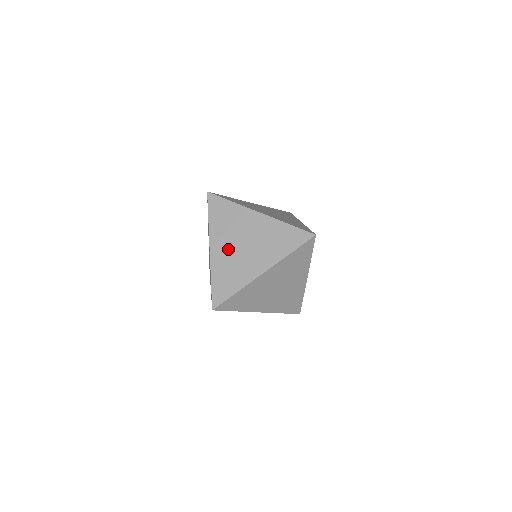
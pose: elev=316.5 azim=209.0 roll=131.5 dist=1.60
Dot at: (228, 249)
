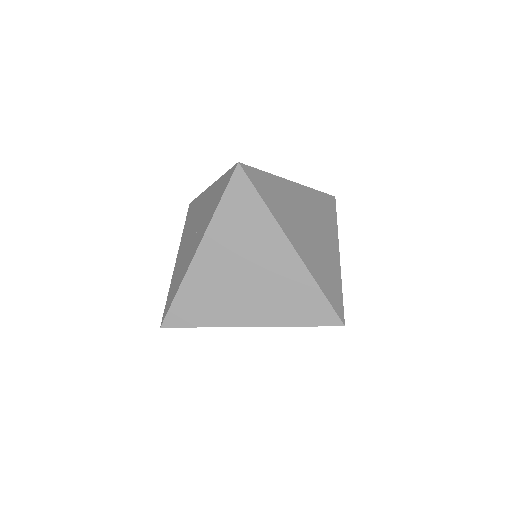
Dot at: (222, 267)
